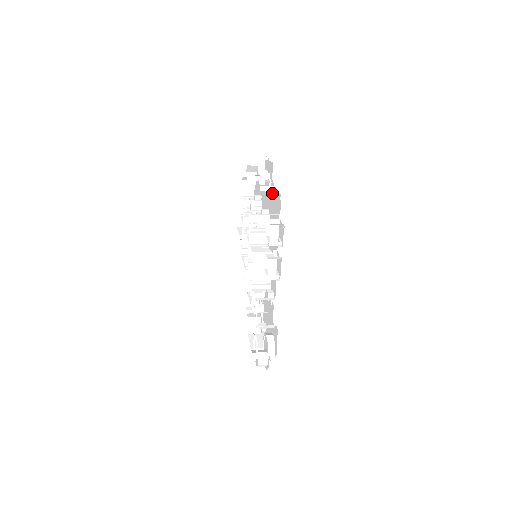
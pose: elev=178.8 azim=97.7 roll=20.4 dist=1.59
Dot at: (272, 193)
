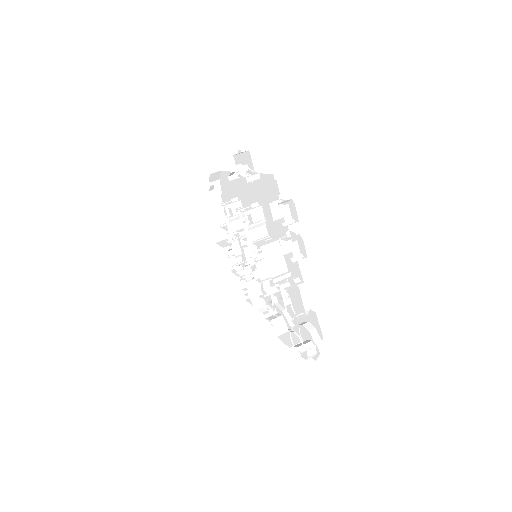
Dot at: (257, 182)
